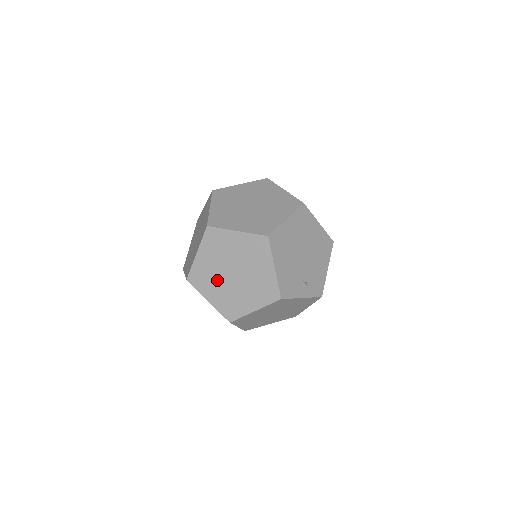
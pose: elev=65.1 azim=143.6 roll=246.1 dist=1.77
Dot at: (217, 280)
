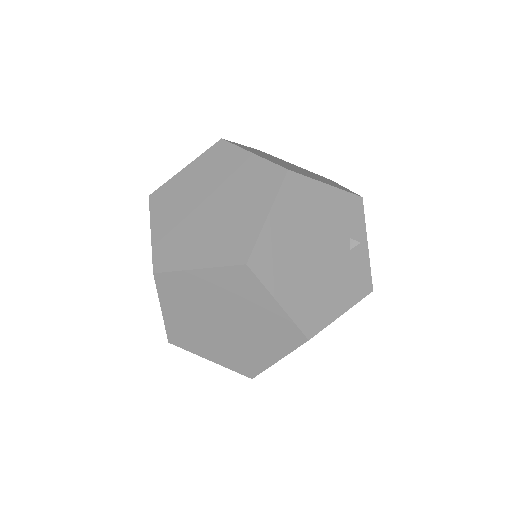
Dot at: occluded
